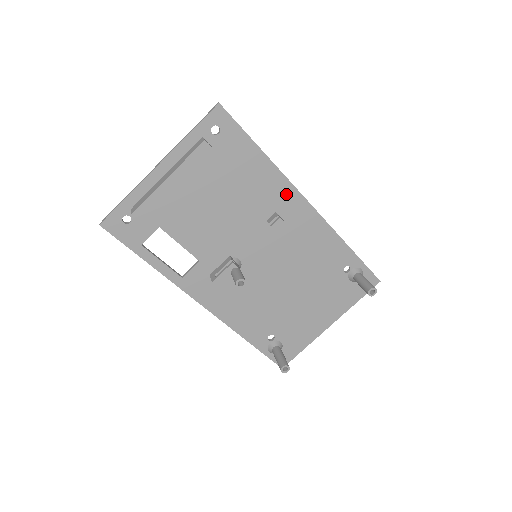
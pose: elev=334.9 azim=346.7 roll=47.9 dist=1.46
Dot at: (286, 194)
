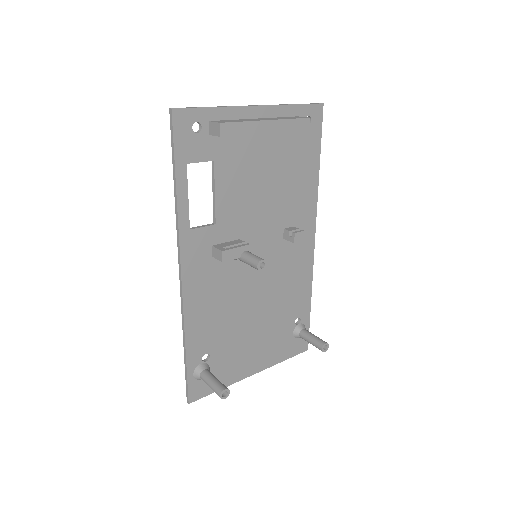
Dot at: (308, 217)
